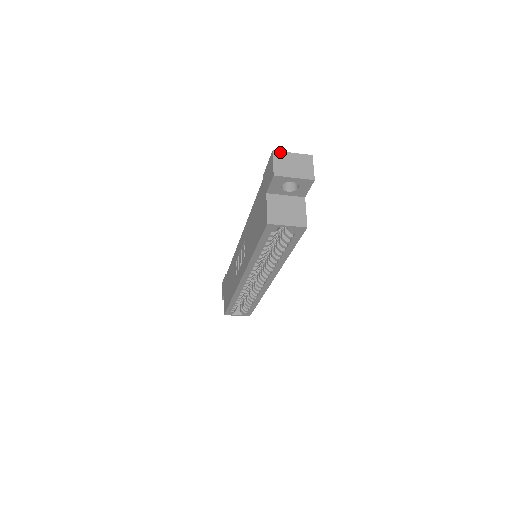
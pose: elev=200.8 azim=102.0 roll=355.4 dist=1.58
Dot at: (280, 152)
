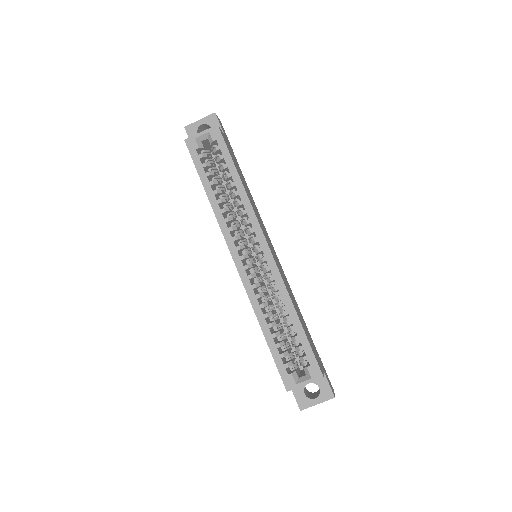
Dot at: occluded
